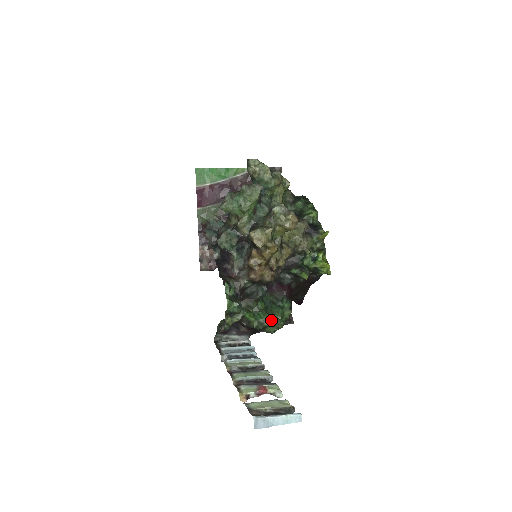
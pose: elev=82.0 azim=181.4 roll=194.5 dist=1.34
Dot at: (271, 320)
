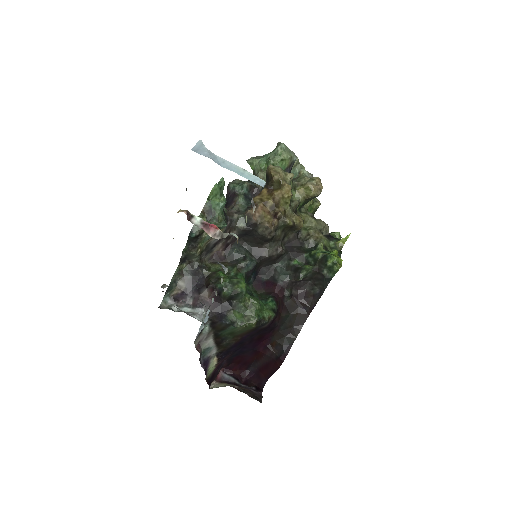
Dot at: (245, 301)
